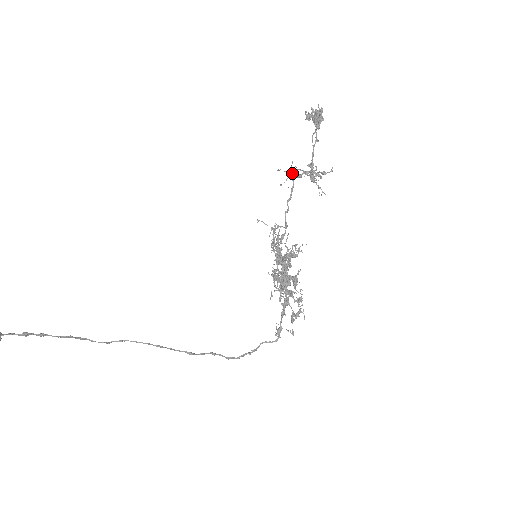
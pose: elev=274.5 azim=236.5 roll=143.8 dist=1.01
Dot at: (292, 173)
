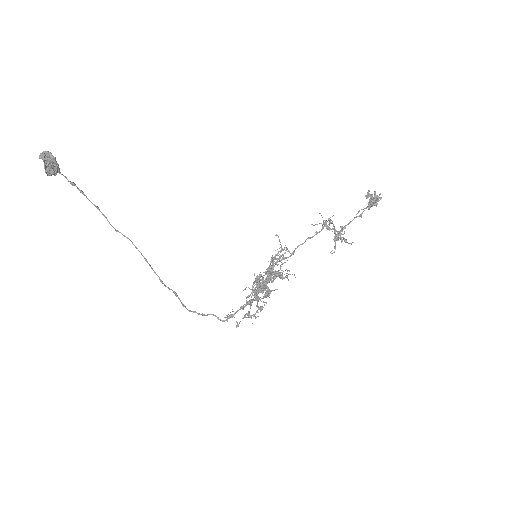
Dot at: (325, 223)
